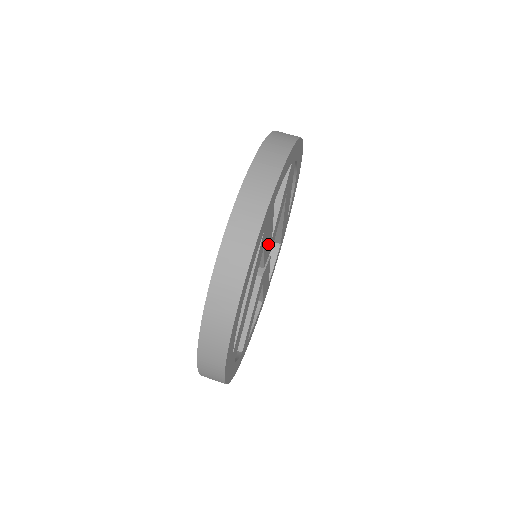
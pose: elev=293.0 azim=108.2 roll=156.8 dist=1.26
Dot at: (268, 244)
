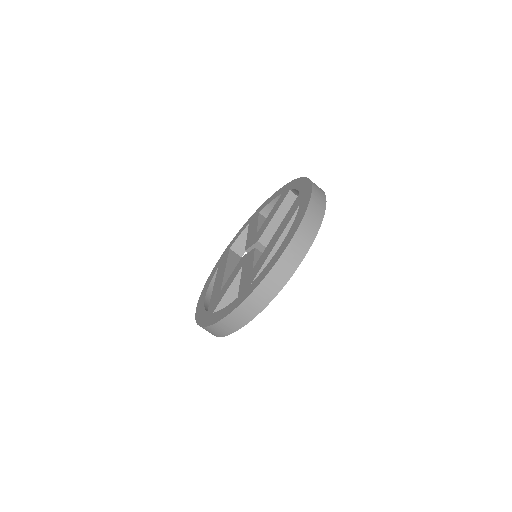
Dot at: occluded
